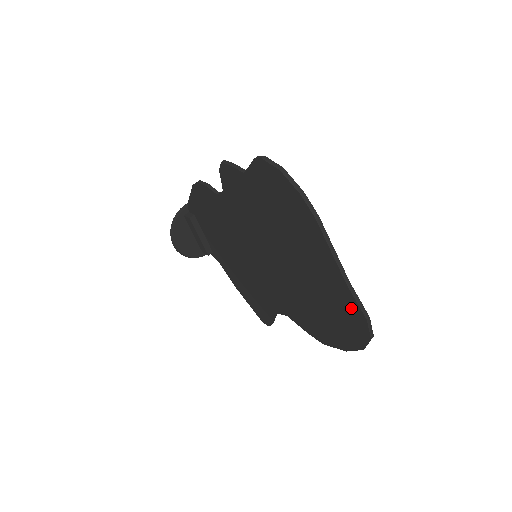
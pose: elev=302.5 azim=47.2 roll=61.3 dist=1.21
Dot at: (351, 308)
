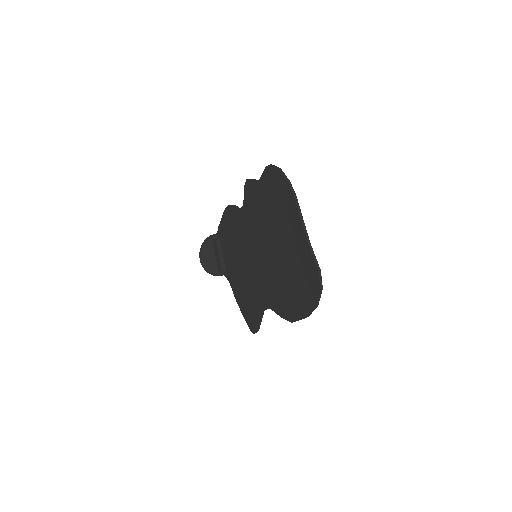
Dot at: (310, 265)
